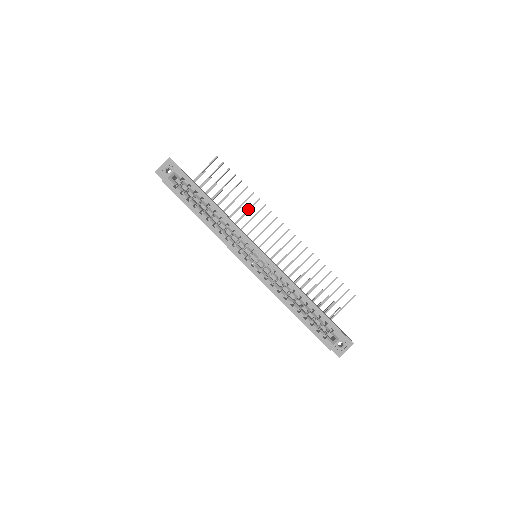
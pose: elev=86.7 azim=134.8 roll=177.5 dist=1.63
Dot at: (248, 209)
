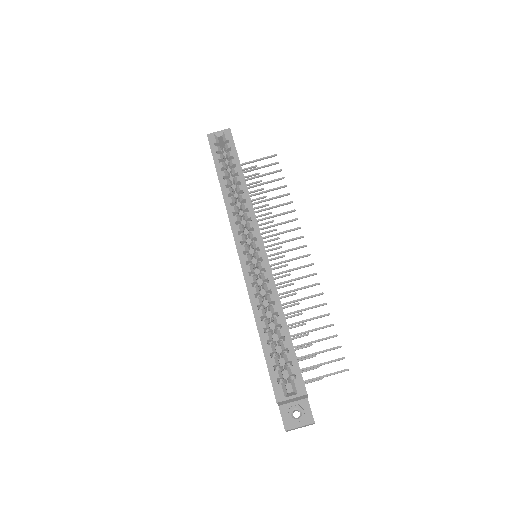
Dot at: (277, 214)
